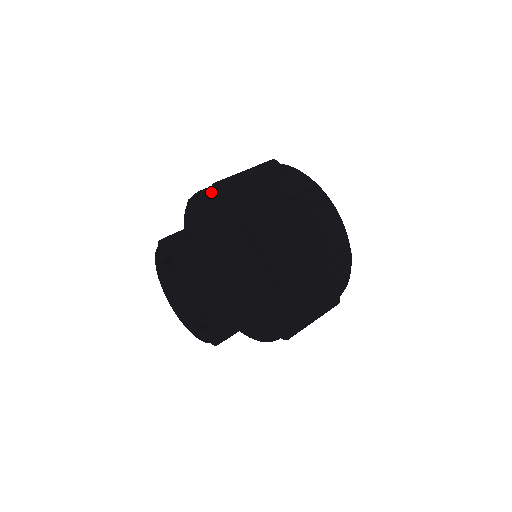
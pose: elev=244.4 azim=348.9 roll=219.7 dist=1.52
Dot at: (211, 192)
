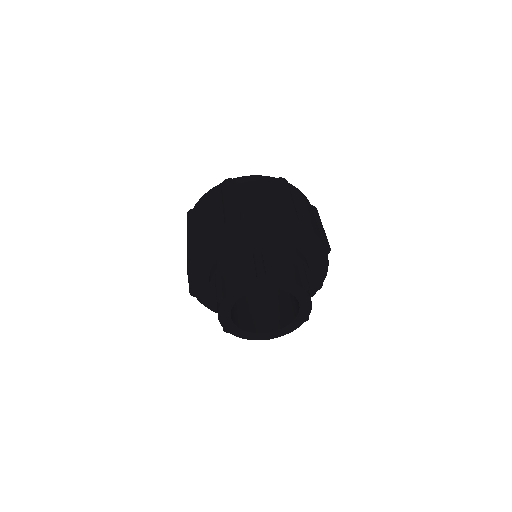
Dot at: (293, 225)
